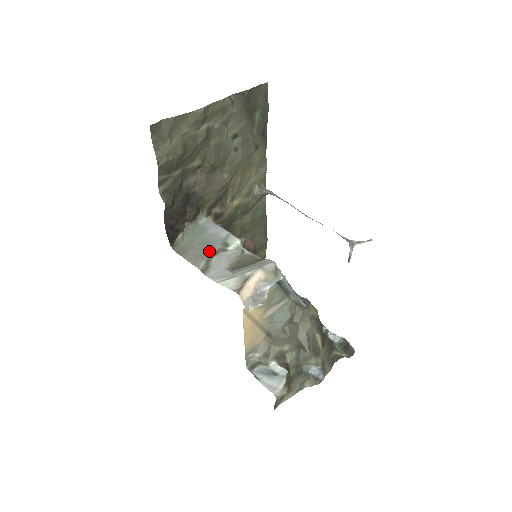
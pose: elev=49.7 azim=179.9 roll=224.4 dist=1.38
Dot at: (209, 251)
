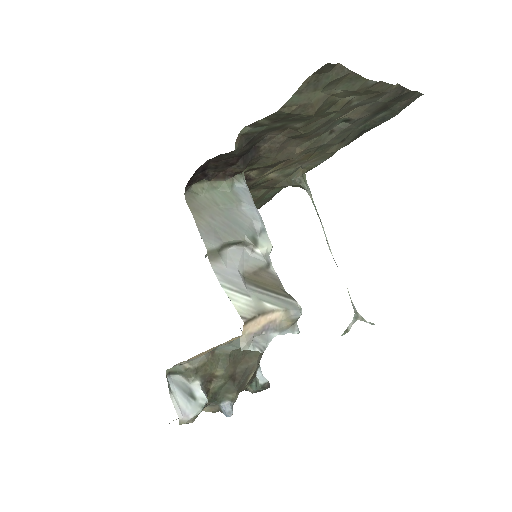
Dot at: (231, 235)
